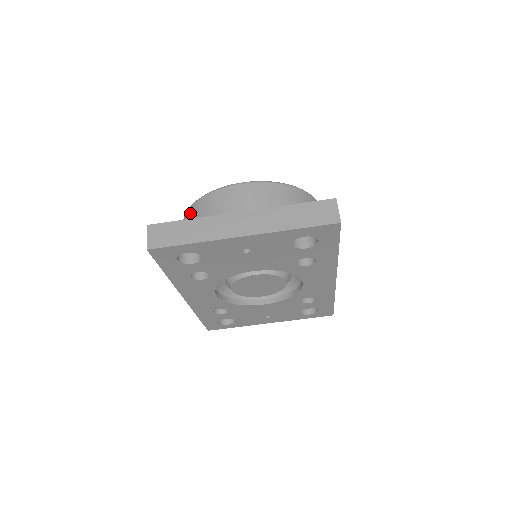
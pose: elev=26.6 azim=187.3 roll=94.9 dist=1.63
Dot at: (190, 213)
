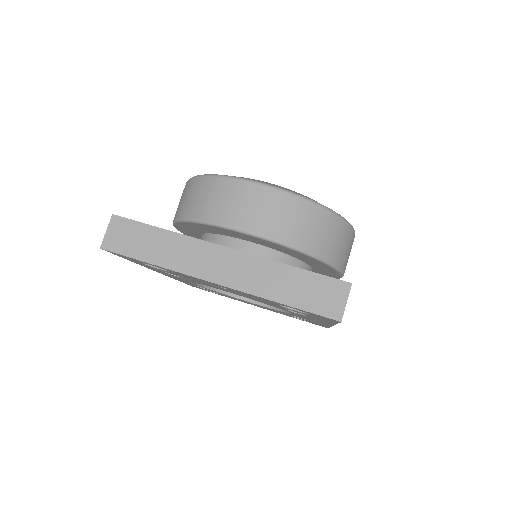
Dot at: (191, 186)
